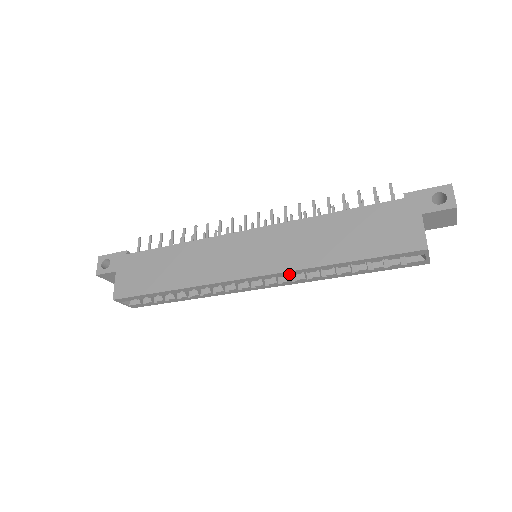
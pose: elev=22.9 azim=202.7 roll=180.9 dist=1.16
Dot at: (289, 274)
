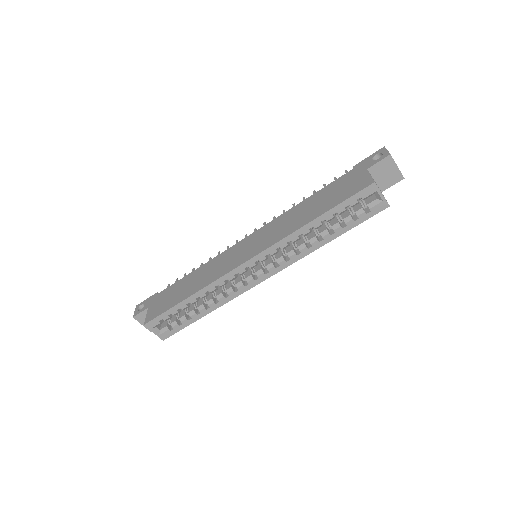
Dot at: (282, 255)
